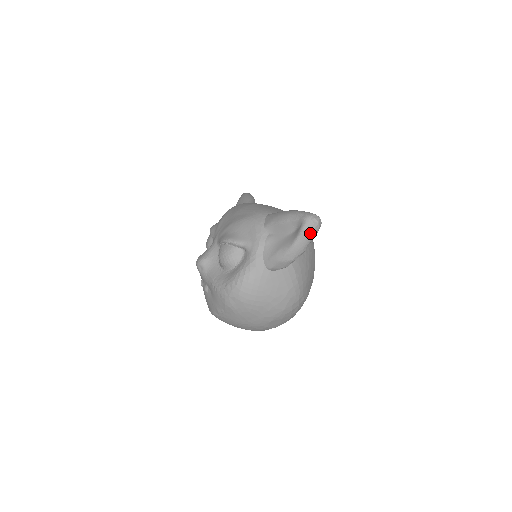
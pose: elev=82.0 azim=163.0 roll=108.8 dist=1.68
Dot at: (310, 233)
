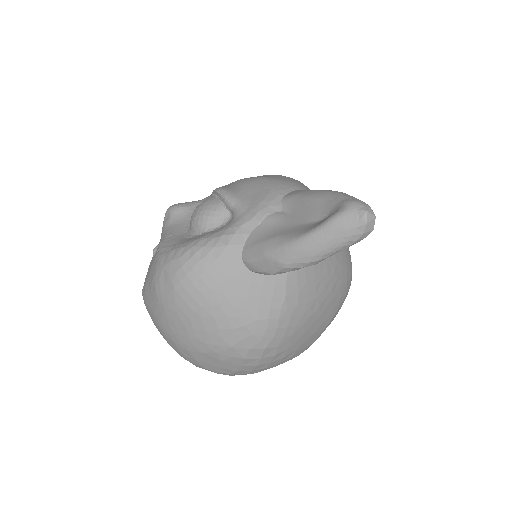
Dot at: (342, 233)
